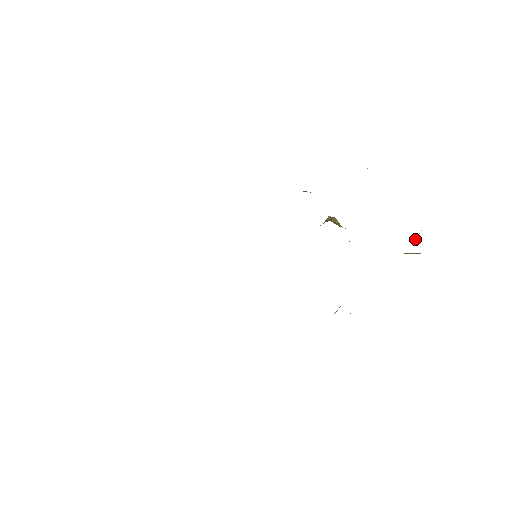
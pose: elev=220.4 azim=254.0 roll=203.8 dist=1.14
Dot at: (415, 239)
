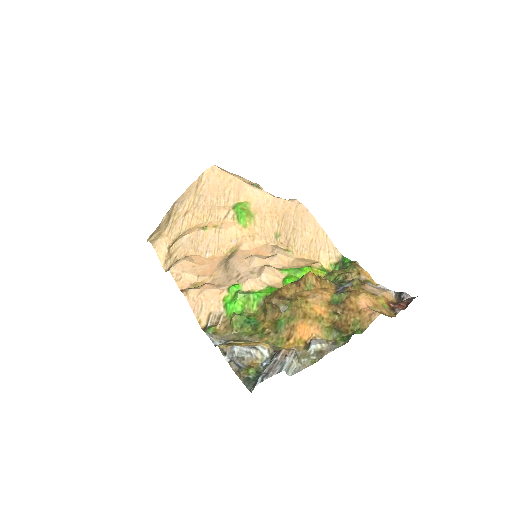
Dot at: (329, 342)
